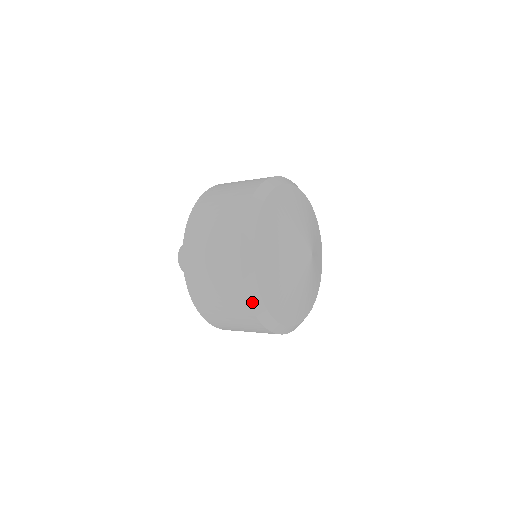
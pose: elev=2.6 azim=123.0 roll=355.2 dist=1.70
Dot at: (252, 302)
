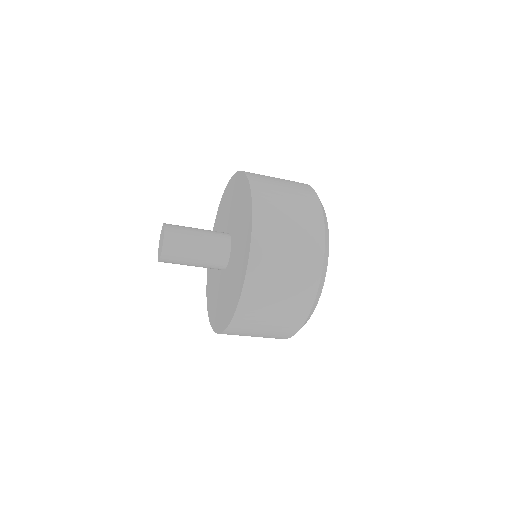
Dot at: (321, 280)
